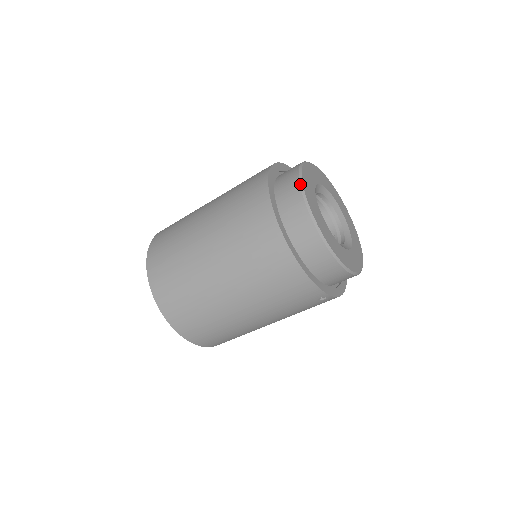
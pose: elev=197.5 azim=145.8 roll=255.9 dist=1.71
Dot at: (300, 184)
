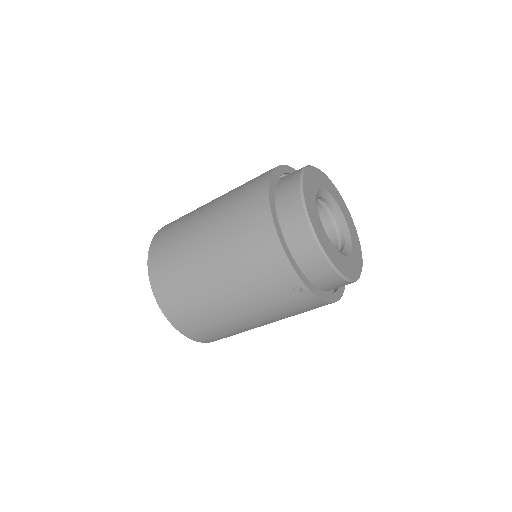
Dot at: (302, 171)
